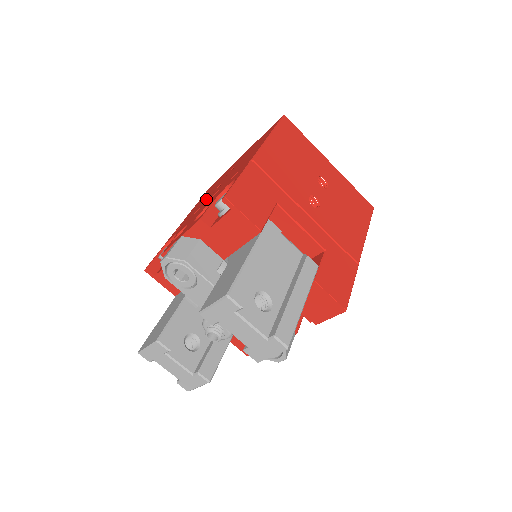
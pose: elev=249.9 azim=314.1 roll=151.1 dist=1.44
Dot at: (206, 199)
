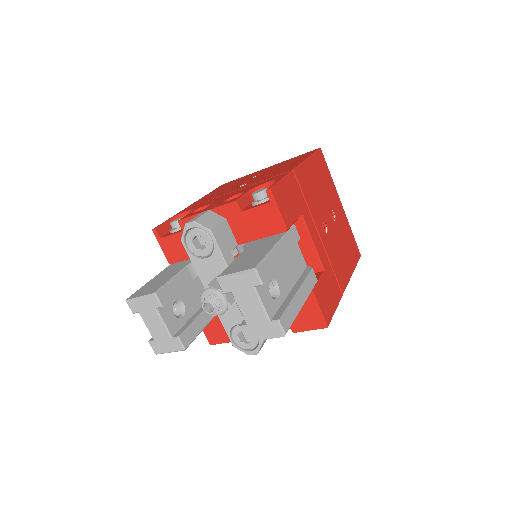
Dot at: (229, 190)
